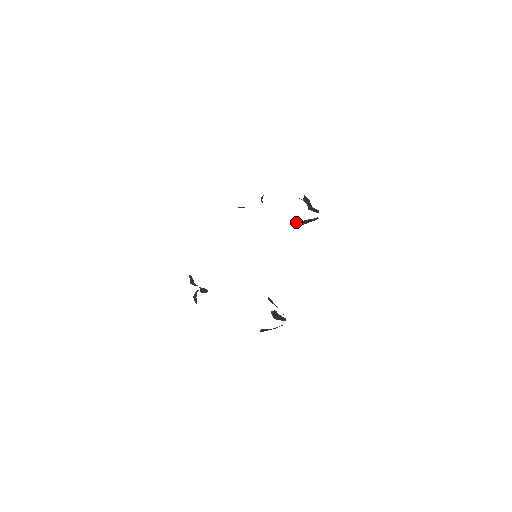
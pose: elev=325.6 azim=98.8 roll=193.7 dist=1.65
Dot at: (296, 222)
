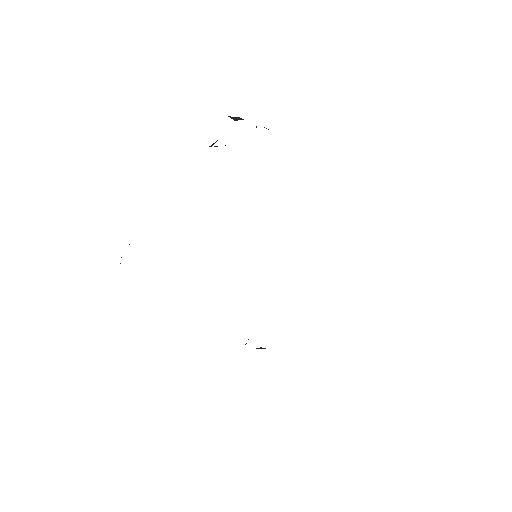
Dot at: occluded
